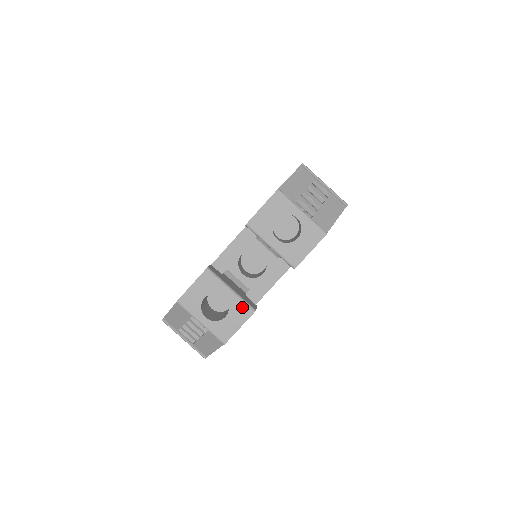
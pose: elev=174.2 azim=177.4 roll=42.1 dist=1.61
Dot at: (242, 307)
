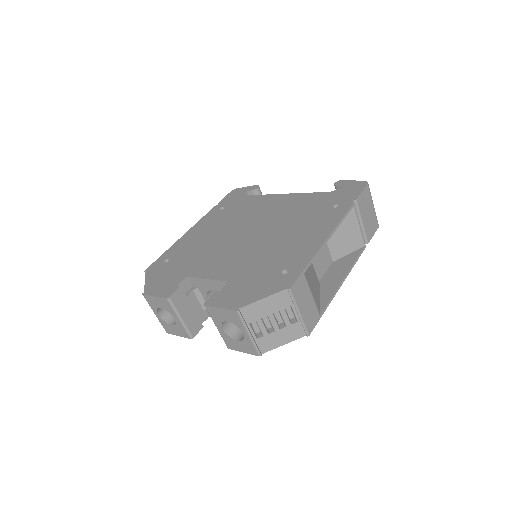
Dot at: (184, 331)
